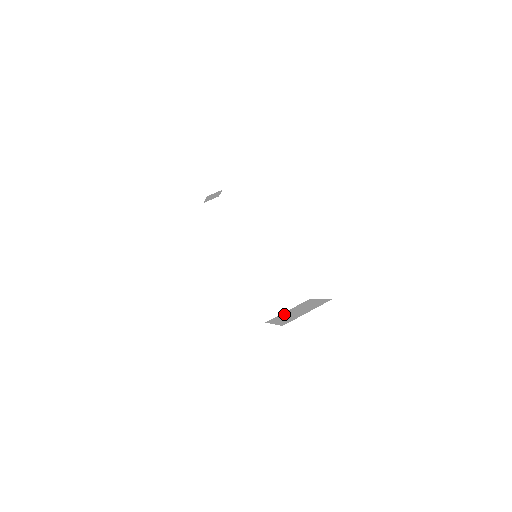
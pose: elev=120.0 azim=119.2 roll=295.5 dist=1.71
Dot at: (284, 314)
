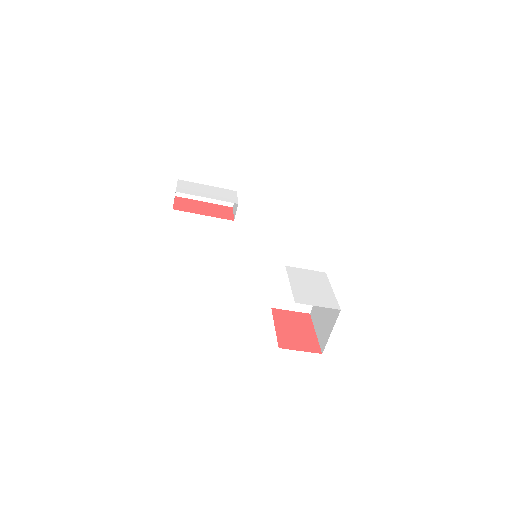
Dot at: (317, 307)
